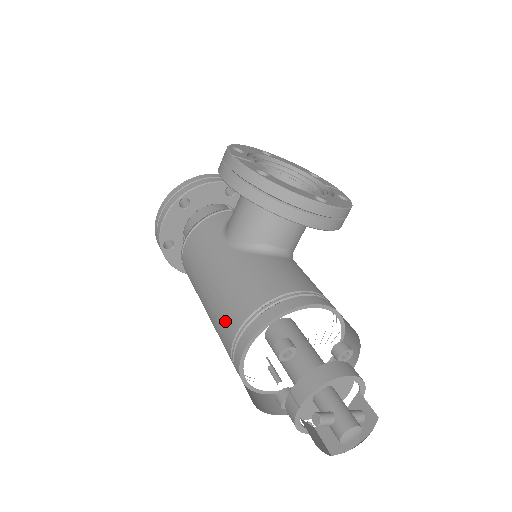
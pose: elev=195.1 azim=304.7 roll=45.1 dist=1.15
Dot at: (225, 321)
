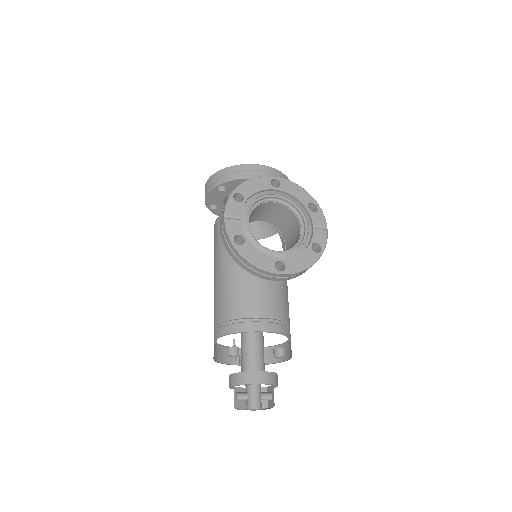
Dot at: (214, 310)
